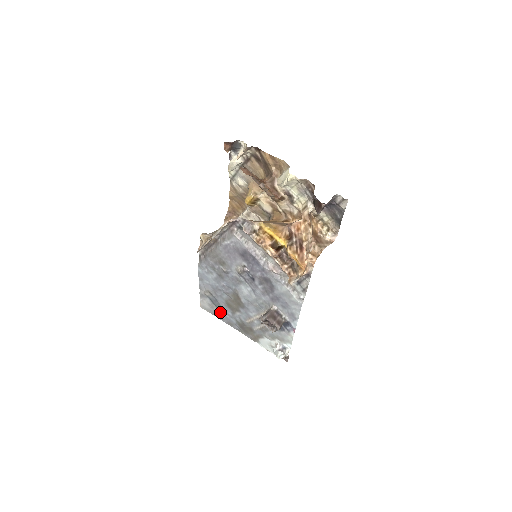
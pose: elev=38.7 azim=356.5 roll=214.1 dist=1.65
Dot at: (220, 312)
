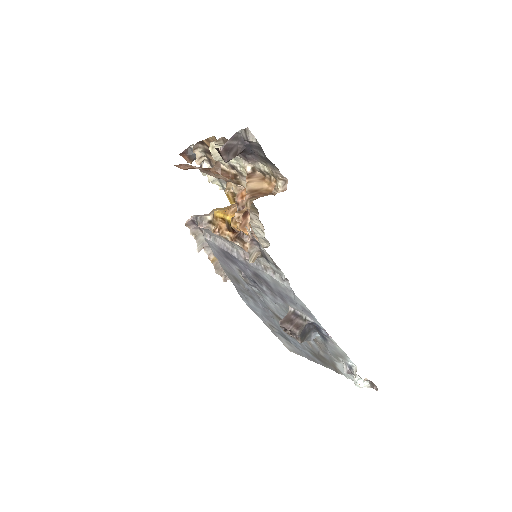
Dot at: (297, 348)
